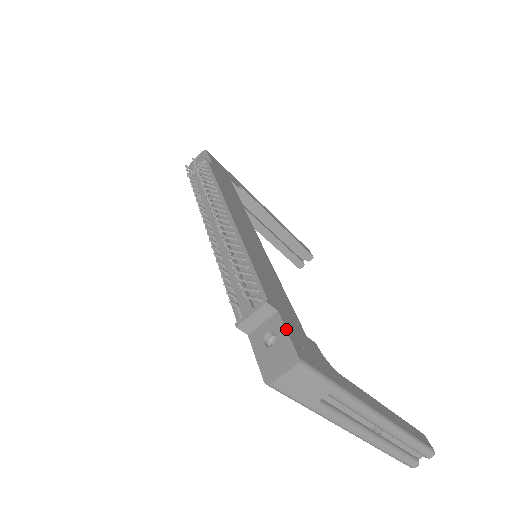
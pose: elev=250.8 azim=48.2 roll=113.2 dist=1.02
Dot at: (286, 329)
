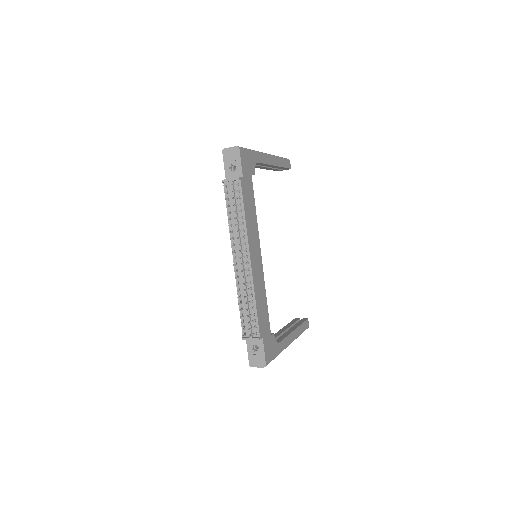
Dot at: (264, 349)
